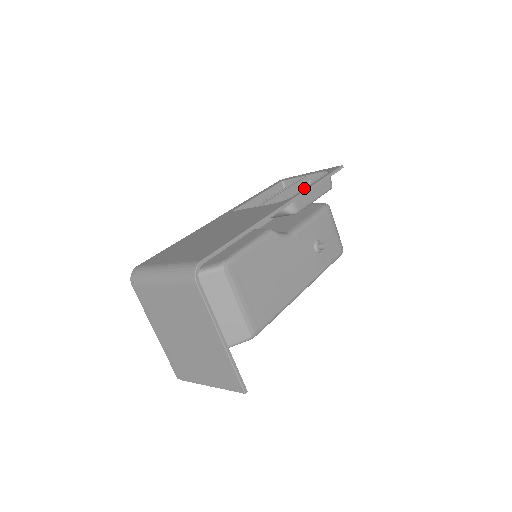
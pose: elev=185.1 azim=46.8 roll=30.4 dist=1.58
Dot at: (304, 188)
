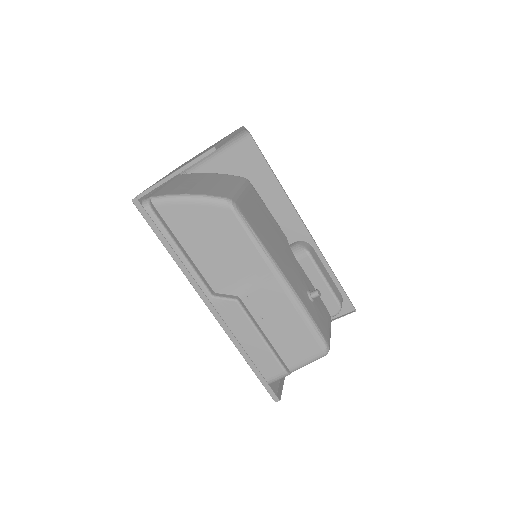
Dot at: occluded
